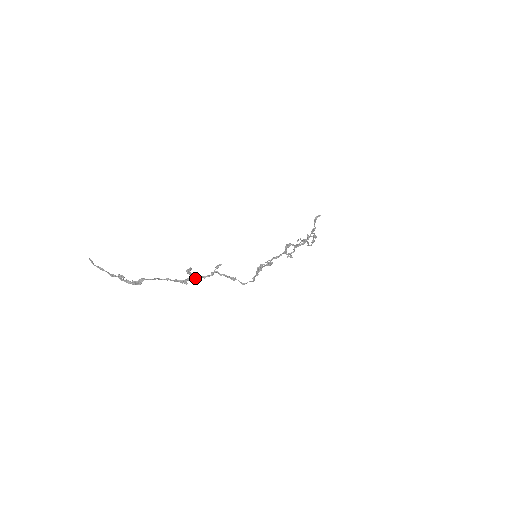
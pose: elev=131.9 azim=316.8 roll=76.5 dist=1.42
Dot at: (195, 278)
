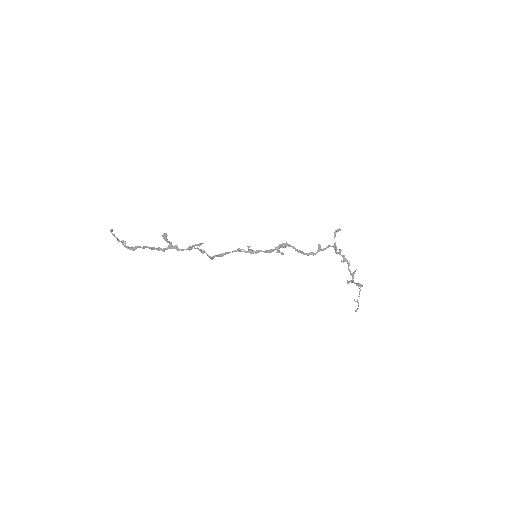
Dot at: (173, 248)
